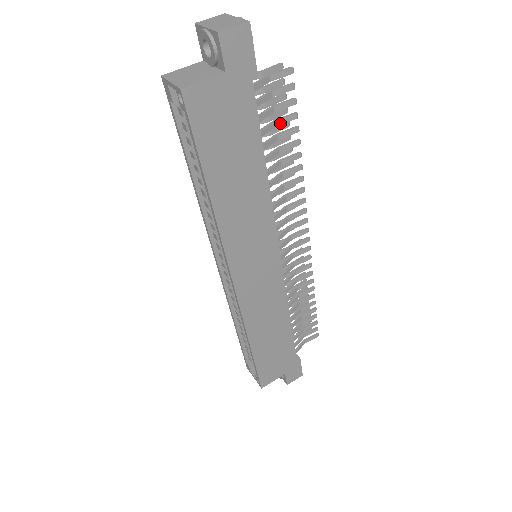
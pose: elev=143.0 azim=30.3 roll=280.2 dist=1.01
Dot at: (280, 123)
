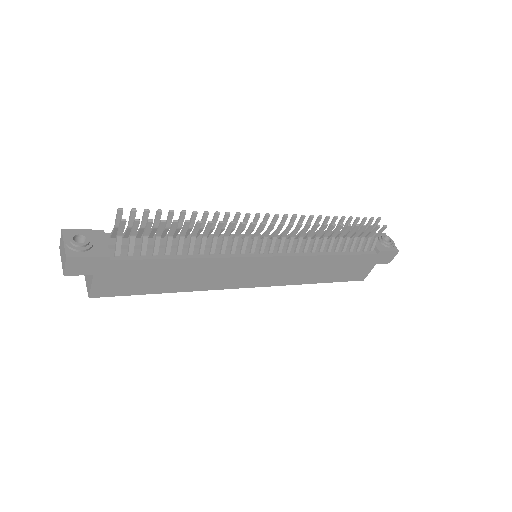
Dot at: (160, 233)
